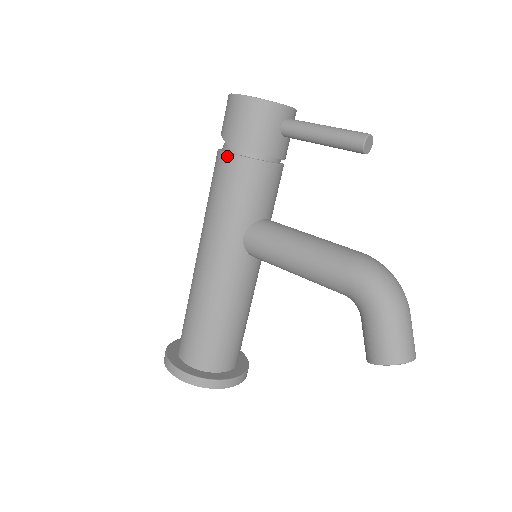
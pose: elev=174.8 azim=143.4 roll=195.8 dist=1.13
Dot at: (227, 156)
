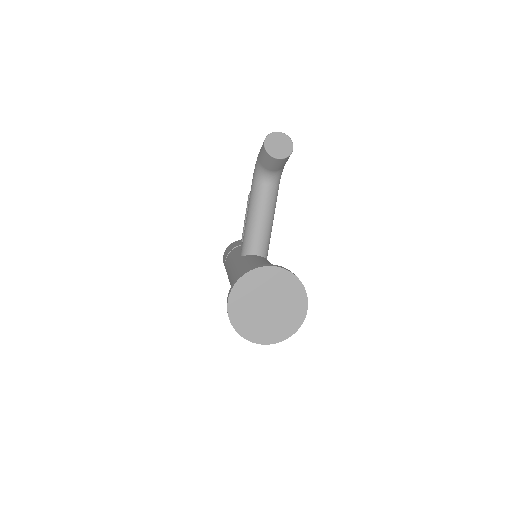
Dot at: (225, 264)
